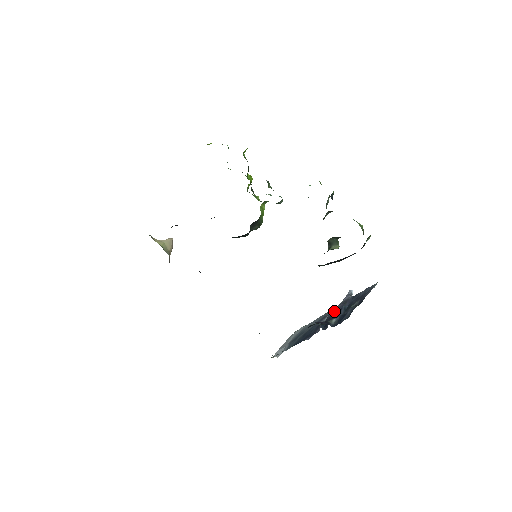
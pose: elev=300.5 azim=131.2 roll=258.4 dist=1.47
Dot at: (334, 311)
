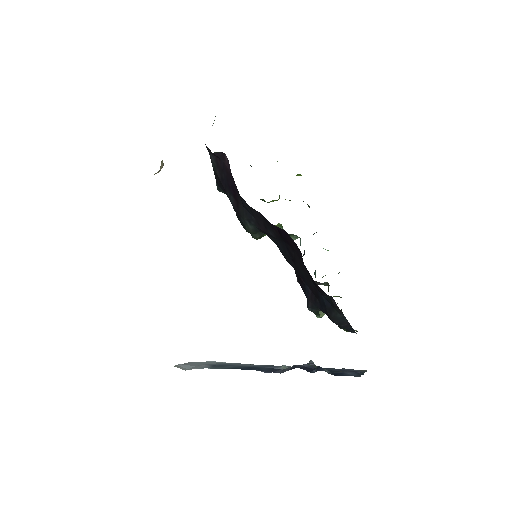
Dot at: (304, 365)
